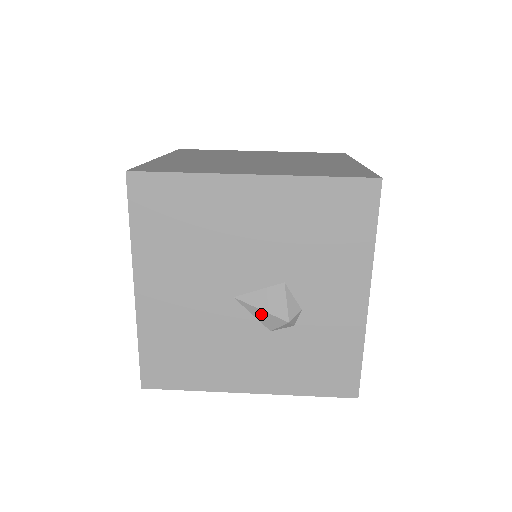
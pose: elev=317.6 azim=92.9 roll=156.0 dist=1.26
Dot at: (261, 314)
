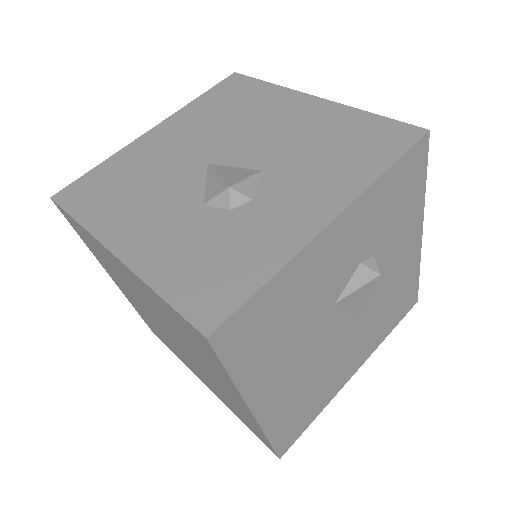
Dot at: (214, 181)
